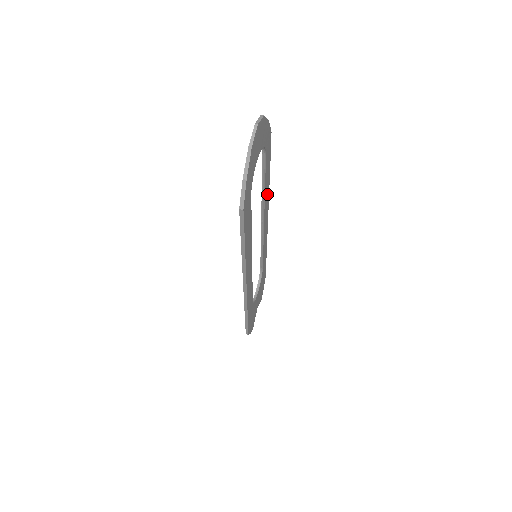
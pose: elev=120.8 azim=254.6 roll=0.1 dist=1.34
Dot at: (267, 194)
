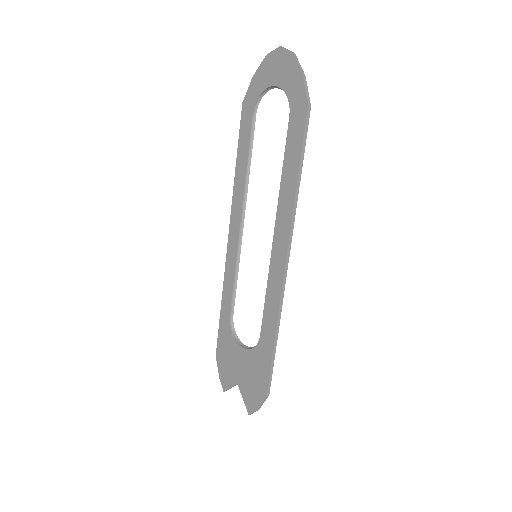
Dot at: (241, 185)
